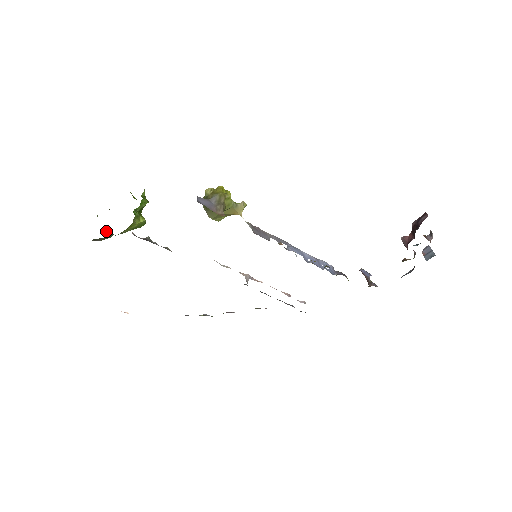
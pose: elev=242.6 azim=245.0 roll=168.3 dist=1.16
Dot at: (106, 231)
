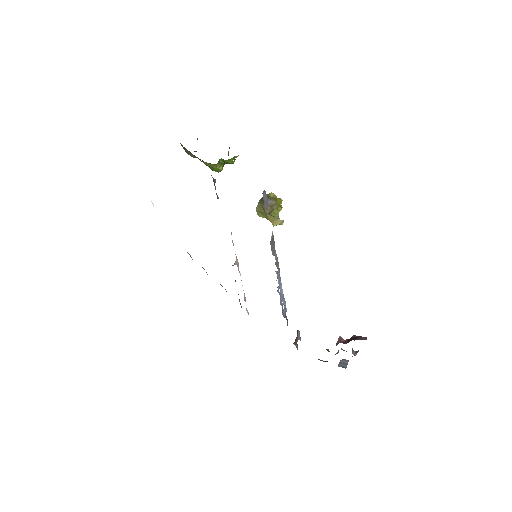
Dot at: (194, 151)
